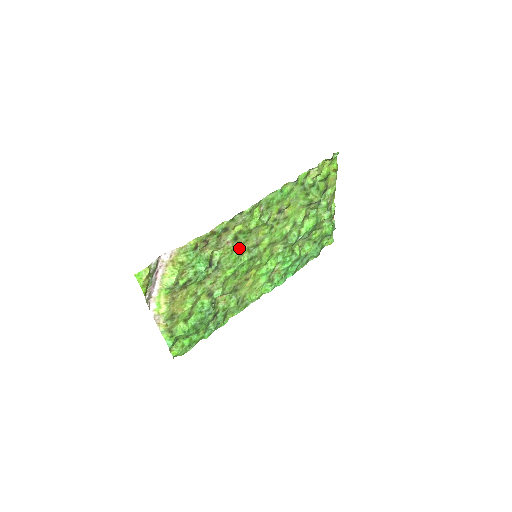
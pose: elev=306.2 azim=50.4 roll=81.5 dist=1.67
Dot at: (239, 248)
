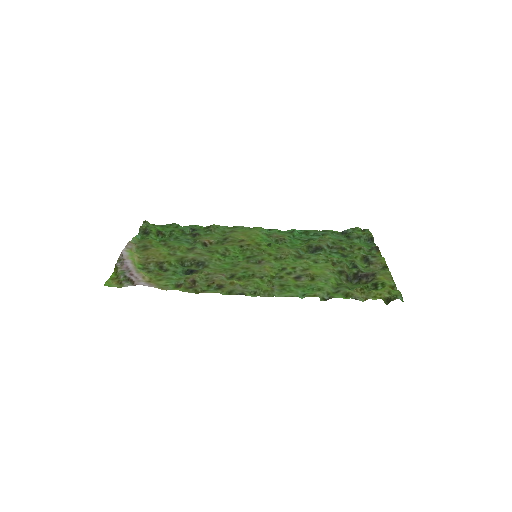
Dot at: (235, 267)
